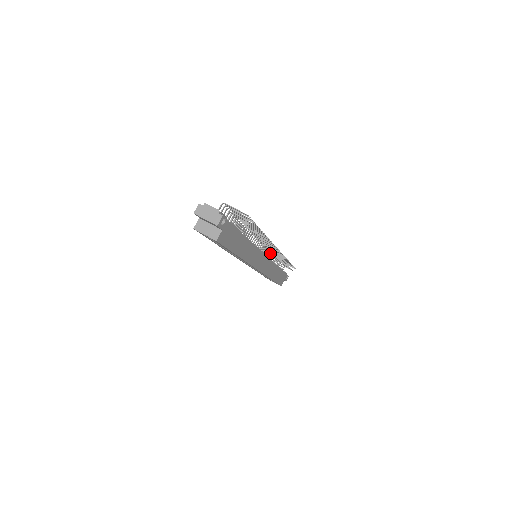
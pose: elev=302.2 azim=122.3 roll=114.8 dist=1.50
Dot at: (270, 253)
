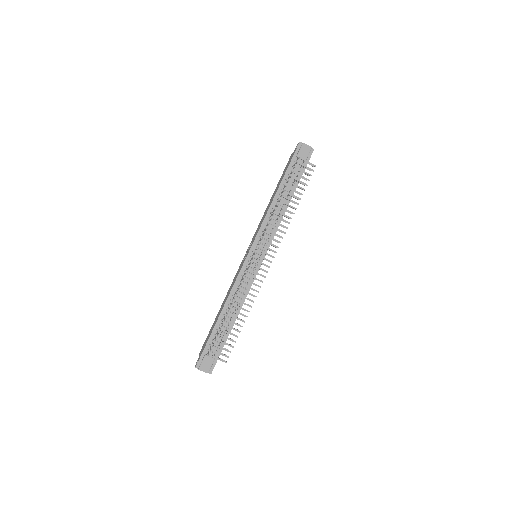
Dot at: (271, 233)
